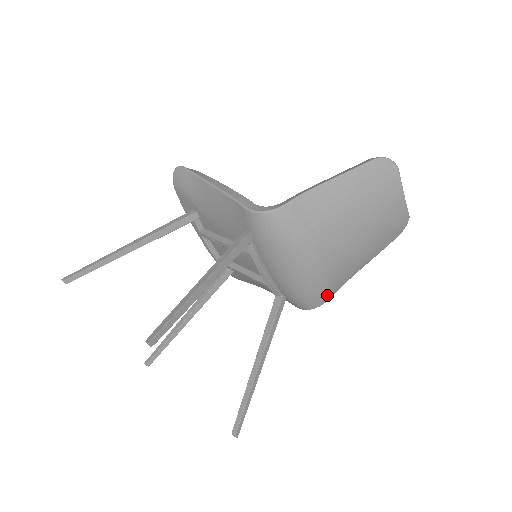
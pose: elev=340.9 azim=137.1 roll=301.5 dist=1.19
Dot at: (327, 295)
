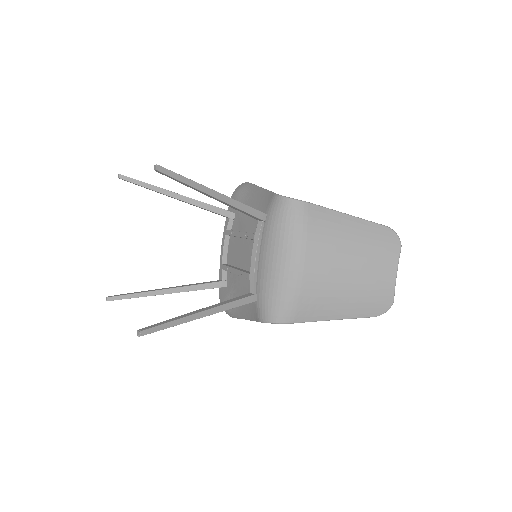
Dot at: (291, 314)
